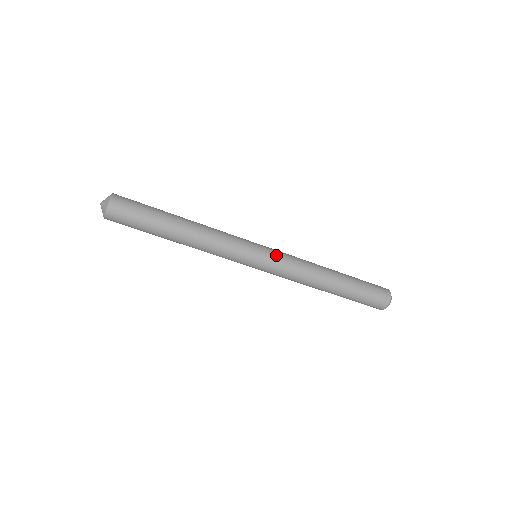
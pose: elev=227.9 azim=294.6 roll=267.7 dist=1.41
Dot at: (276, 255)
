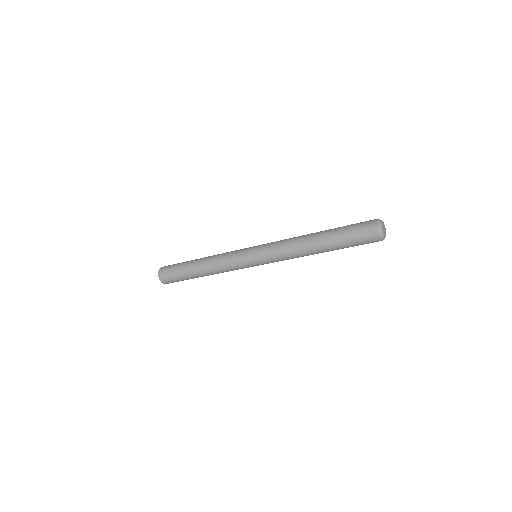
Dot at: (266, 261)
